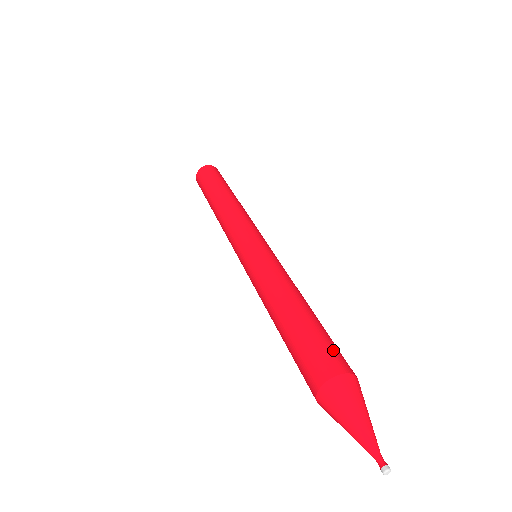
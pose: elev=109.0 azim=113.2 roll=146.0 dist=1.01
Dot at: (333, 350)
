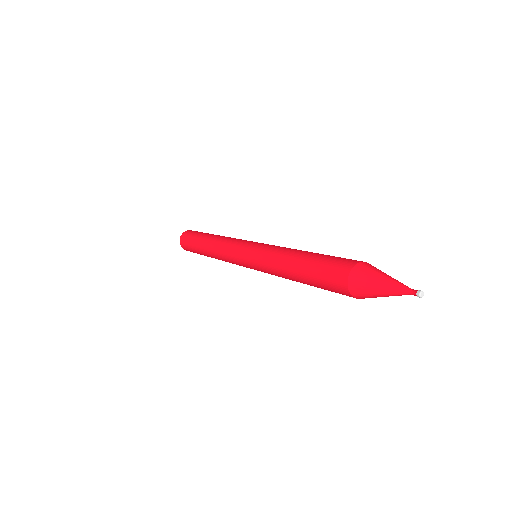
Dot at: occluded
